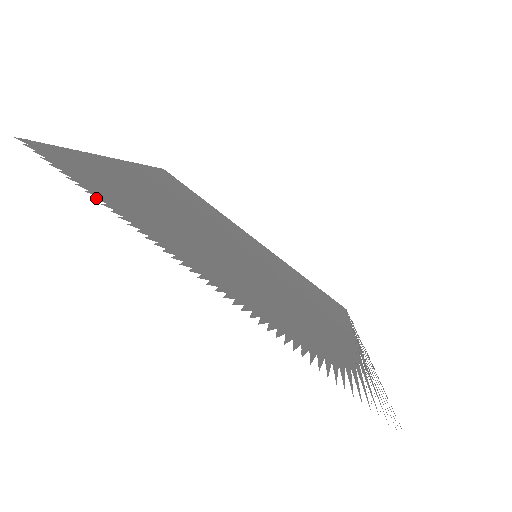
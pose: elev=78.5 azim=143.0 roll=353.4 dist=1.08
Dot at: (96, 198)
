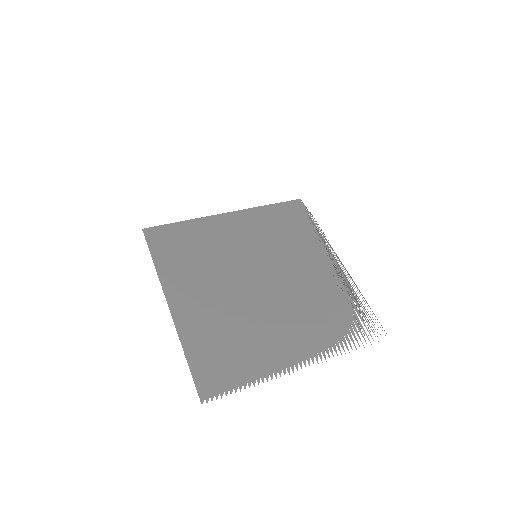
Dot at: occluded
